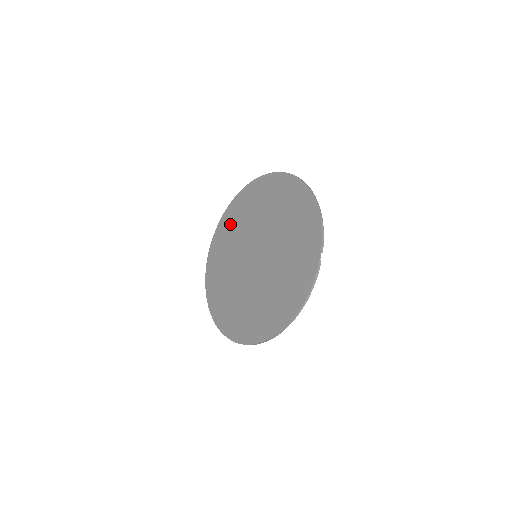
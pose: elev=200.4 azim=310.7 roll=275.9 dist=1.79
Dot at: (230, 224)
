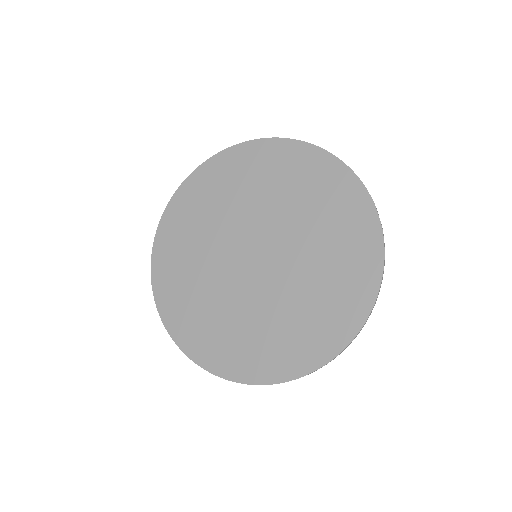
Dot at: (279, 168)
